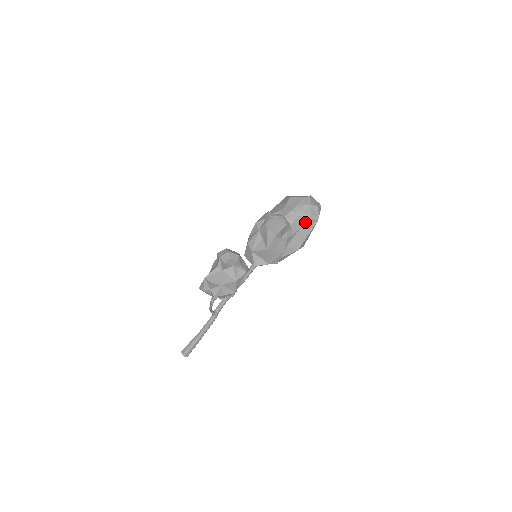
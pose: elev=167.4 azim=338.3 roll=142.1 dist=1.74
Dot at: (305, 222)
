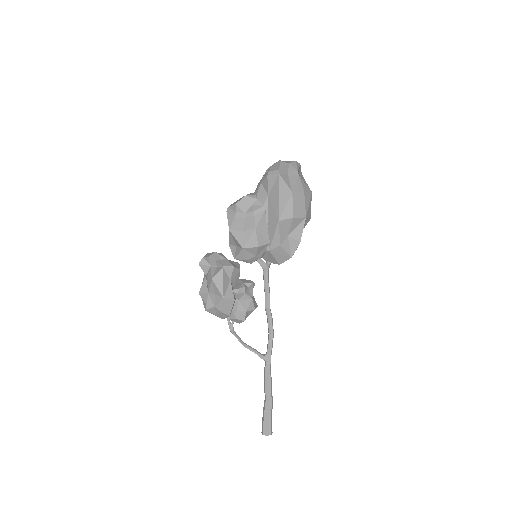
Dot at: (268, 184)
